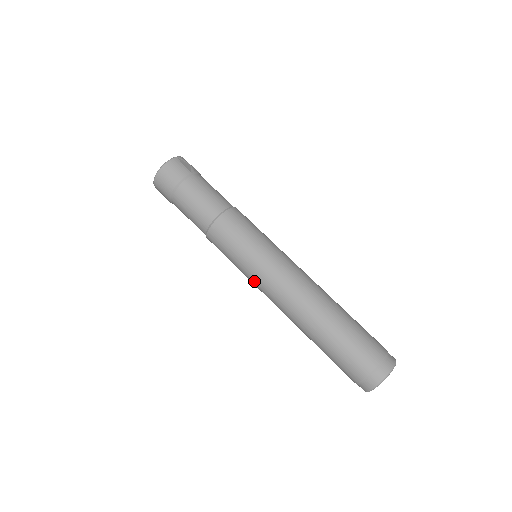
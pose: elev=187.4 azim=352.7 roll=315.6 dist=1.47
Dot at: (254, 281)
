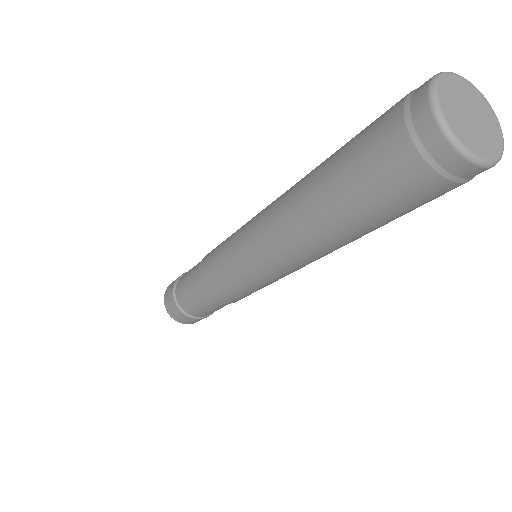
Dot at: (258, 274)
